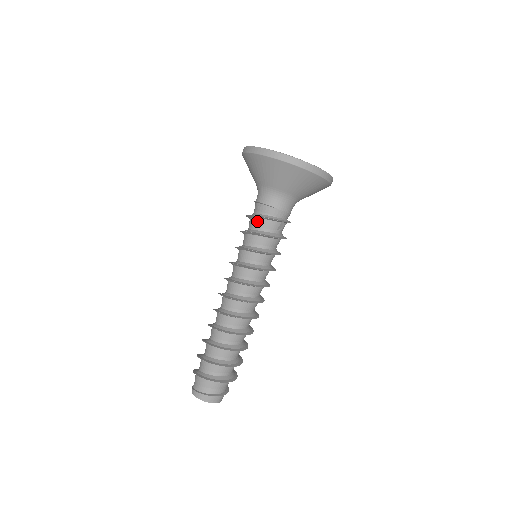
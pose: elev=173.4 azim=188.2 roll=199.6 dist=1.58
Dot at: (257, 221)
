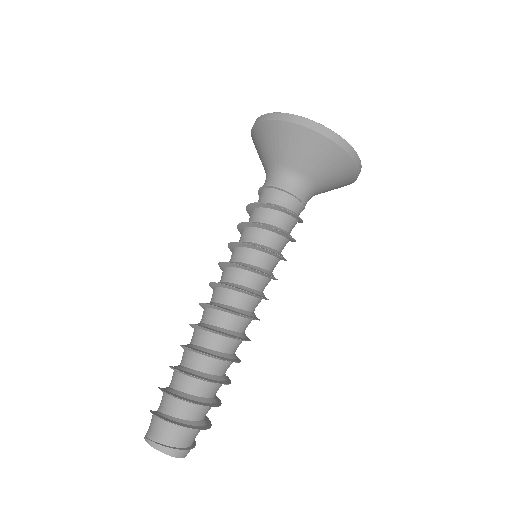
Dot at: (287, 218)
